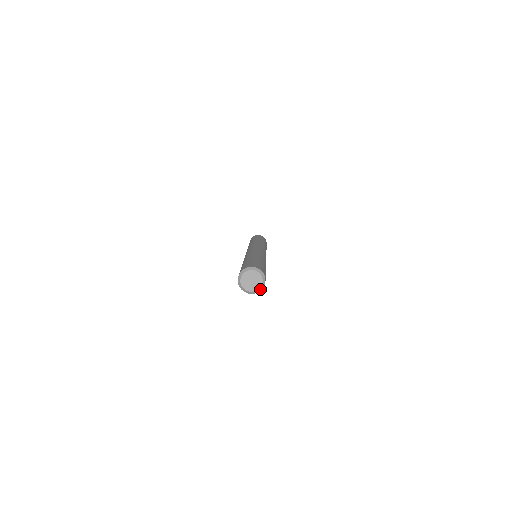
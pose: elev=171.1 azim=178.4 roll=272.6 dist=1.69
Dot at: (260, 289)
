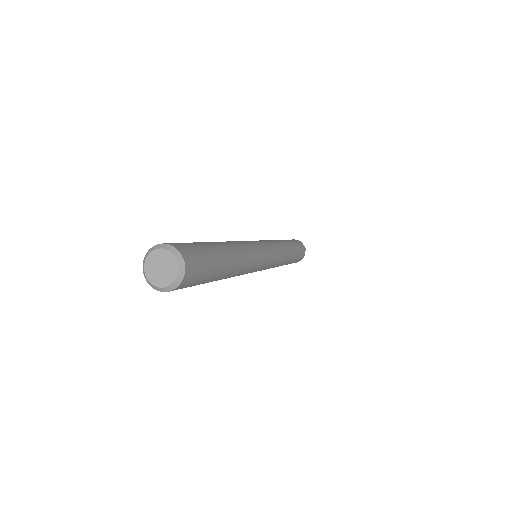
Dot at: (158, 288)
